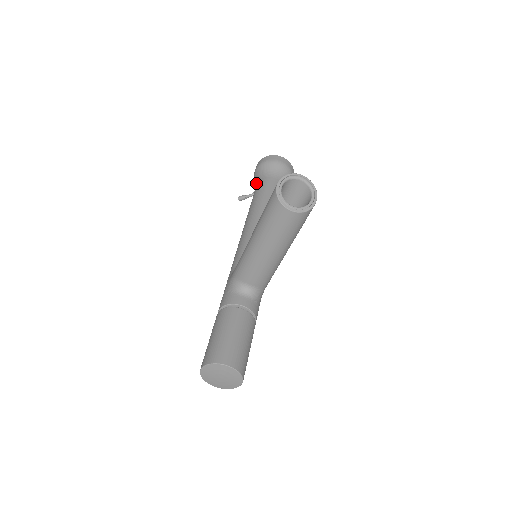
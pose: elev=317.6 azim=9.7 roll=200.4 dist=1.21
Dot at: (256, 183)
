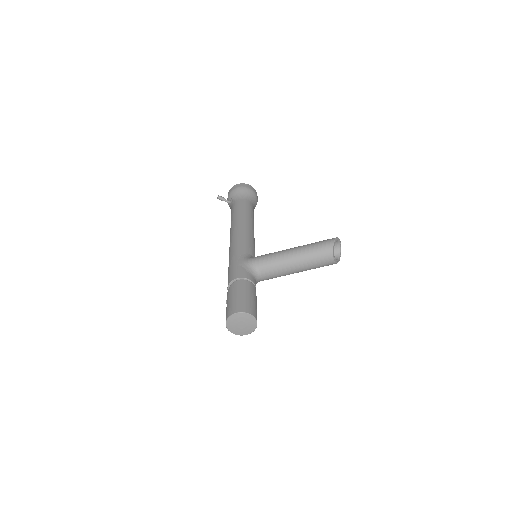
Dot at: (237, 197)
